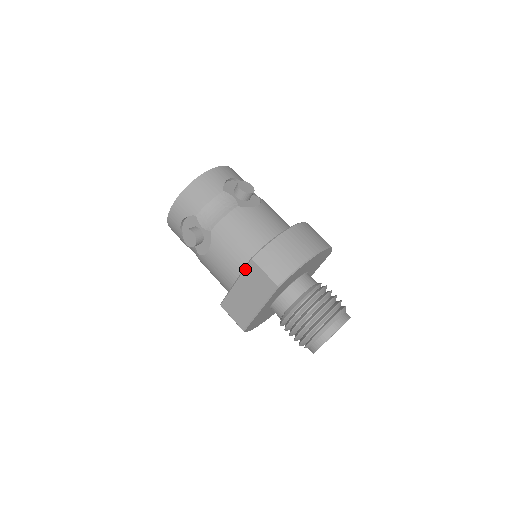
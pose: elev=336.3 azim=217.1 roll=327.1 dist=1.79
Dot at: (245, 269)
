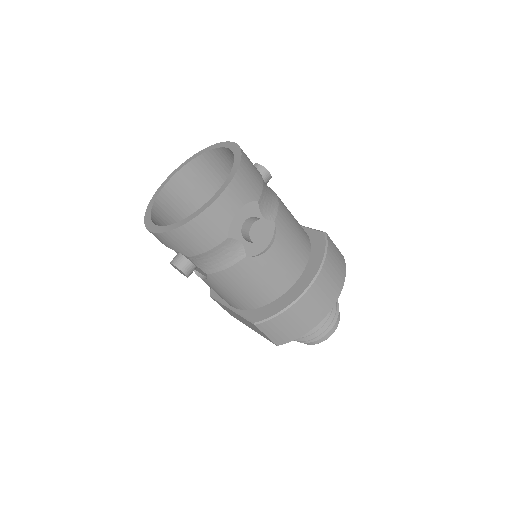
Dot at: (245, 319)
